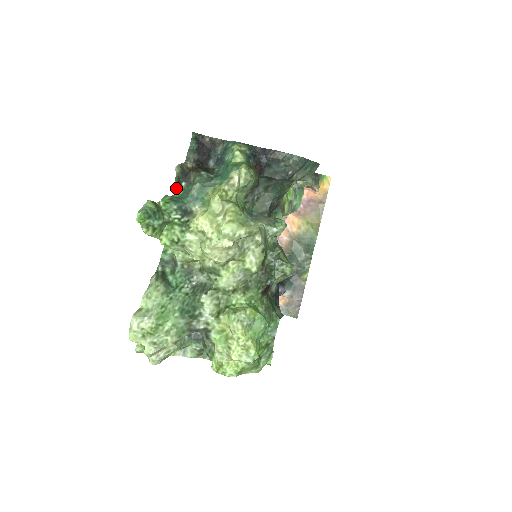
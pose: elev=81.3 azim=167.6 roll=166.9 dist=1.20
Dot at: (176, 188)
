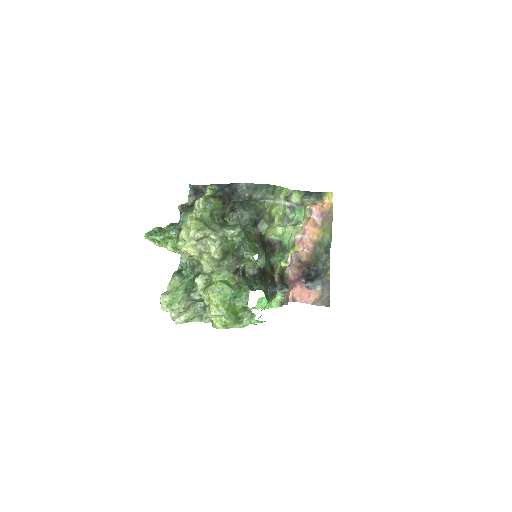
Dot at: occluded
